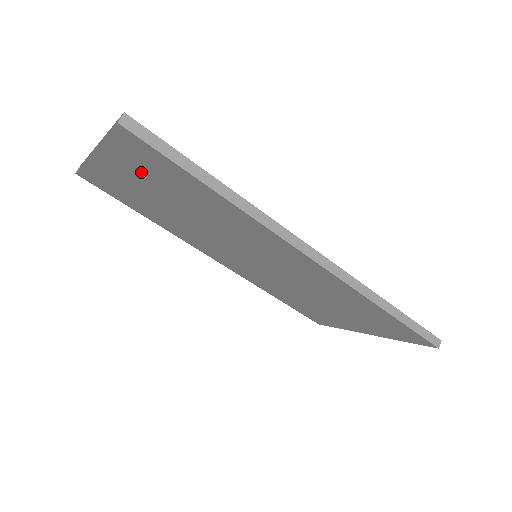
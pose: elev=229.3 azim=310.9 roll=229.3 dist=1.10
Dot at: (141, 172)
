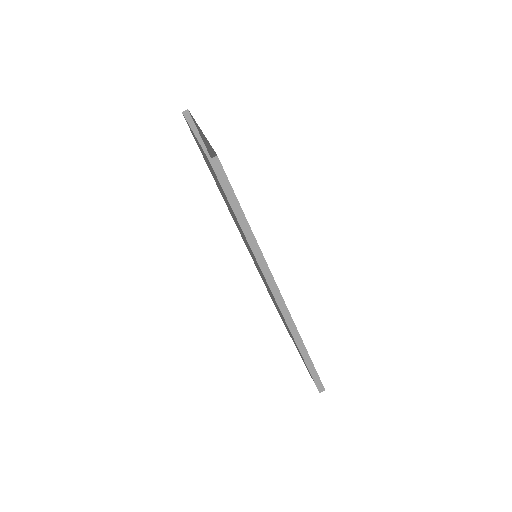
Dot at: occluded
